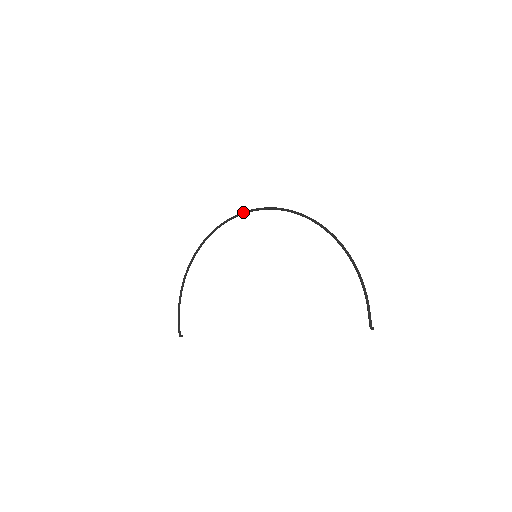
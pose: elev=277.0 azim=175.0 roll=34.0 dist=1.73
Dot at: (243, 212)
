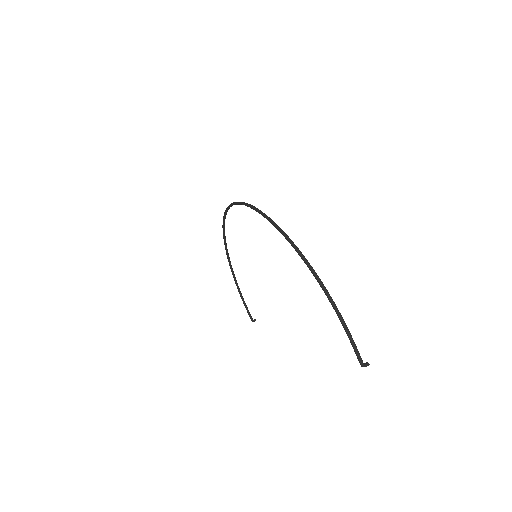
Dot at: (228, 206)
